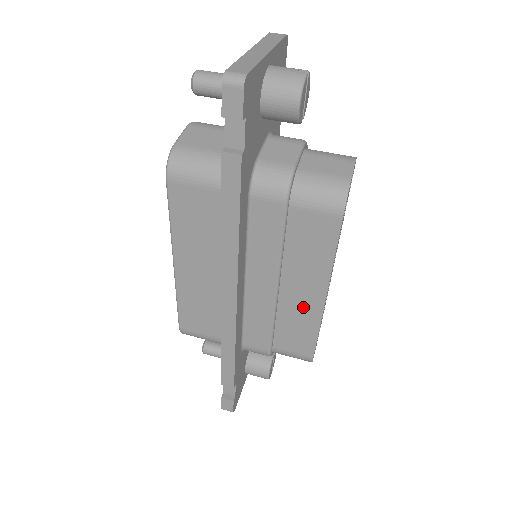
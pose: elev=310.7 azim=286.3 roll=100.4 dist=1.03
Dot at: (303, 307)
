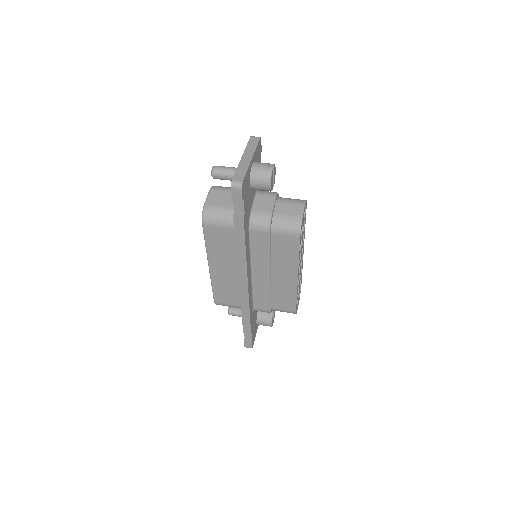
Dot at: (286, 284)
